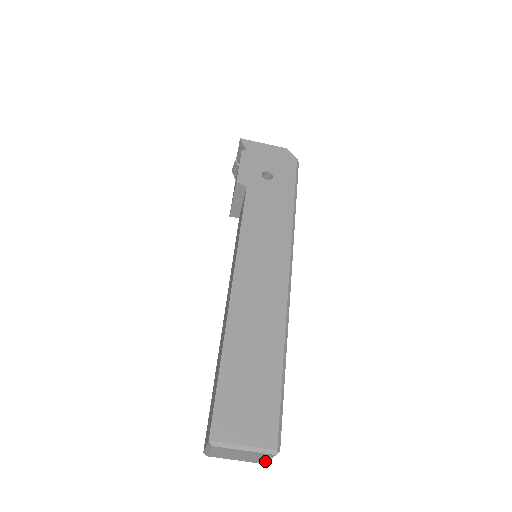
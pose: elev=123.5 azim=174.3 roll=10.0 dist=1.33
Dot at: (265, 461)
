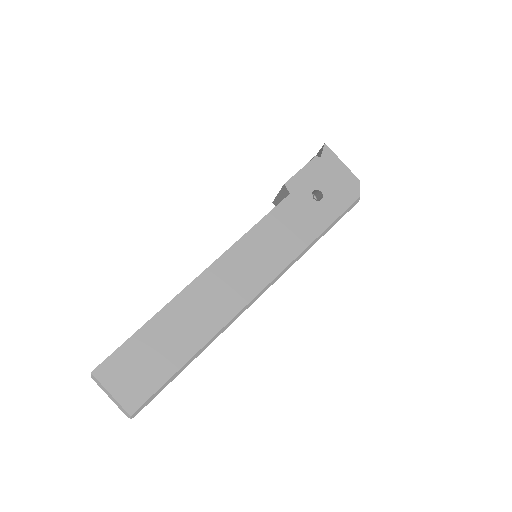
Dot at: occluded
